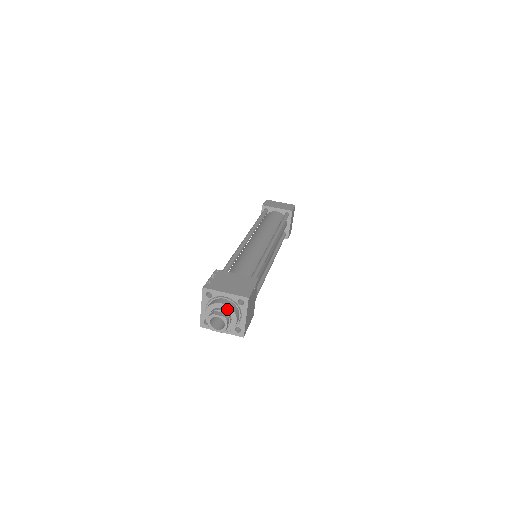
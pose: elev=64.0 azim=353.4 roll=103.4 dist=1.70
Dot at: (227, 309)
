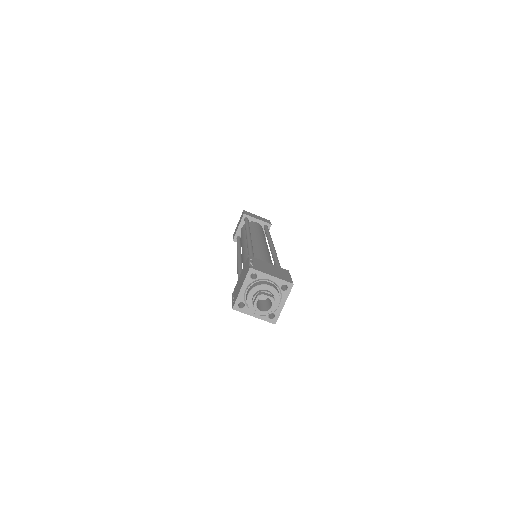
Dot at: (273, 292)
